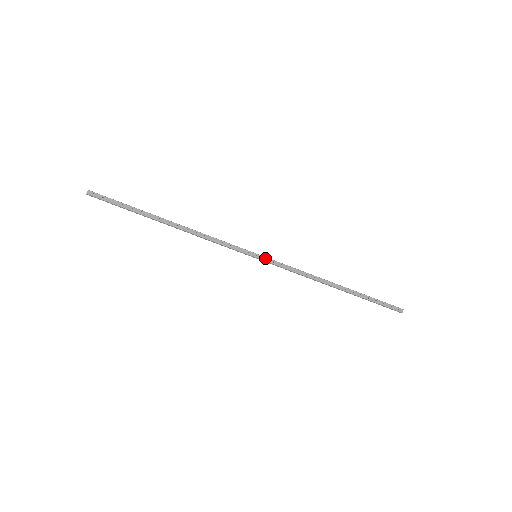
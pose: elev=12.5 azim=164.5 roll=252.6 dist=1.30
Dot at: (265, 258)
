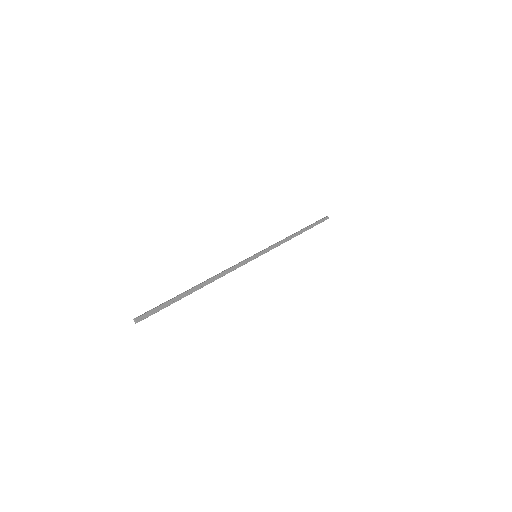
Dot at: (261, 252)
